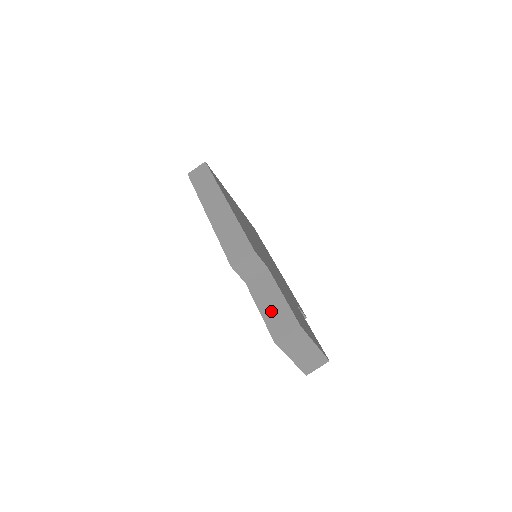
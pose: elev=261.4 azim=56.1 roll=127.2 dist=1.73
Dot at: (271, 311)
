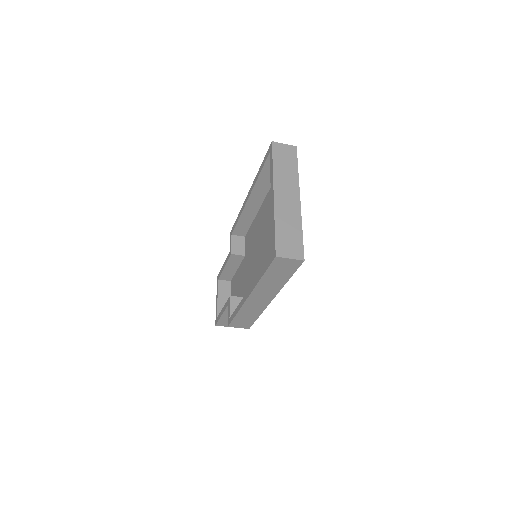
Dot at: occluded
